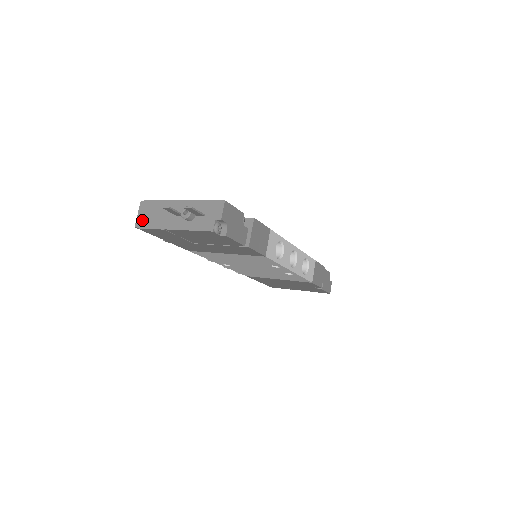
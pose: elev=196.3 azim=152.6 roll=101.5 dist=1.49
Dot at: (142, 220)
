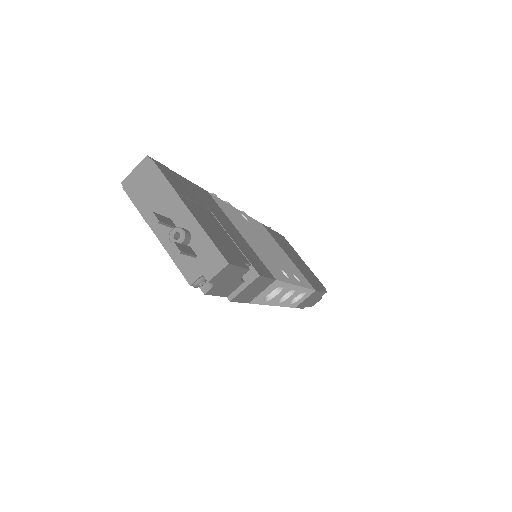
Dot at: (133, 183)
